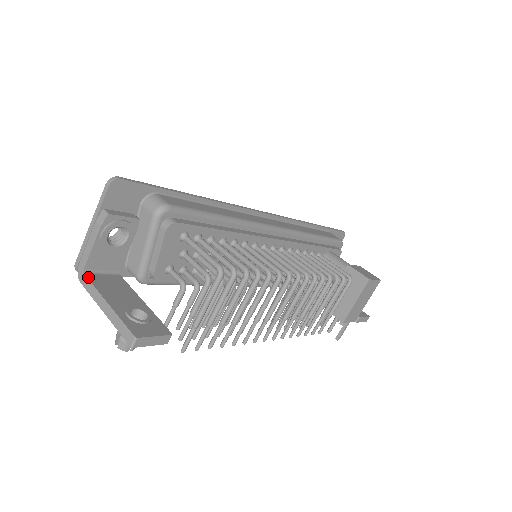
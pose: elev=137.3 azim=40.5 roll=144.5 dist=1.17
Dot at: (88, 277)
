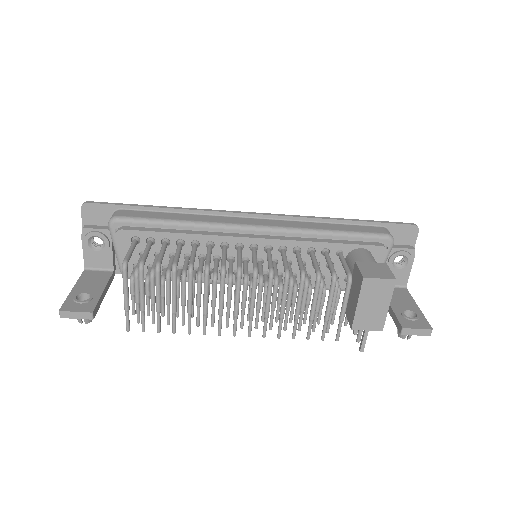
Dot at: (83, 272)
